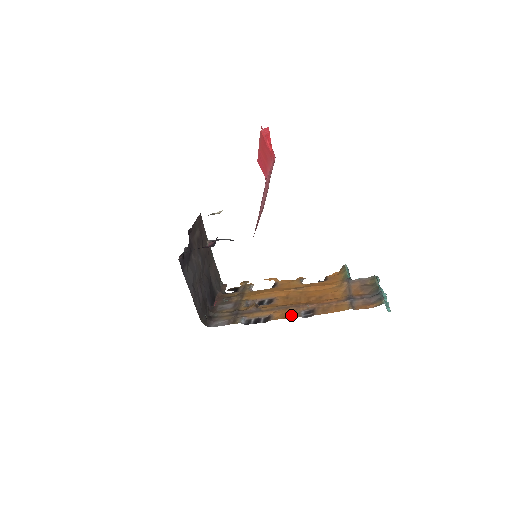
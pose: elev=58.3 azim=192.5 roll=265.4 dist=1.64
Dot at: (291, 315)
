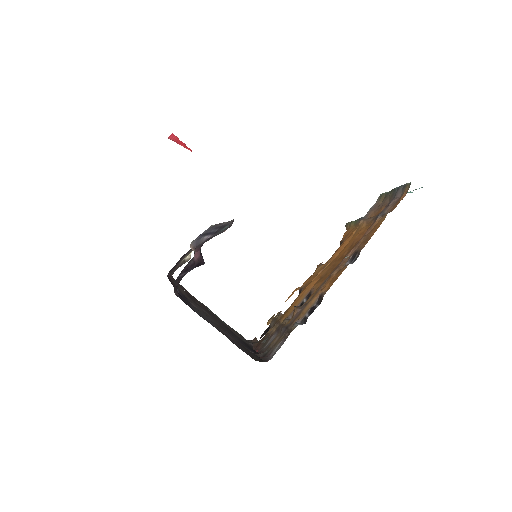
Dot at: (339, 273)
